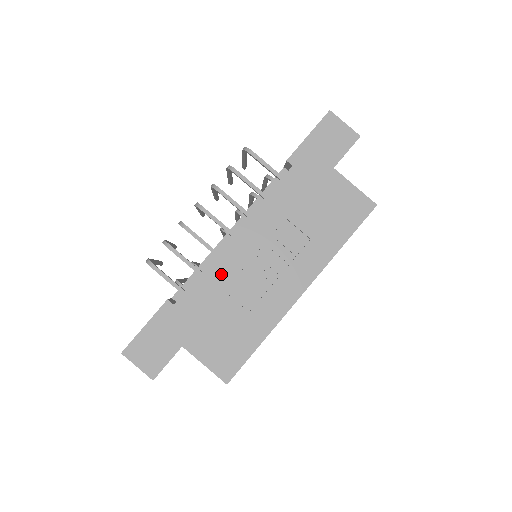
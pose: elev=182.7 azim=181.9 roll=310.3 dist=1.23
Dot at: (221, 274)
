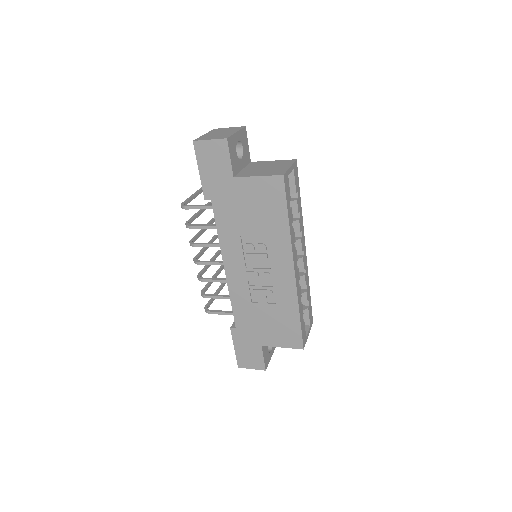
Dot at: (241, 295)
